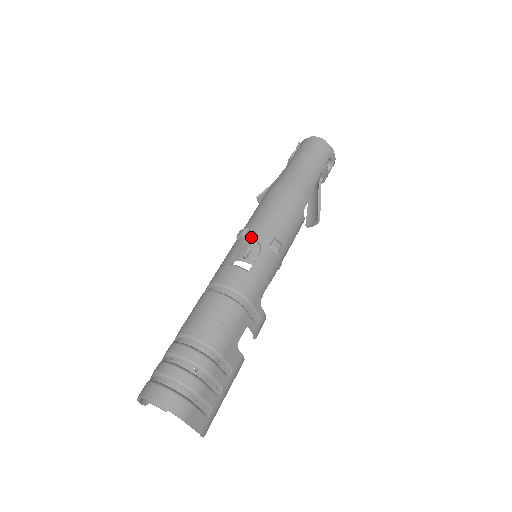
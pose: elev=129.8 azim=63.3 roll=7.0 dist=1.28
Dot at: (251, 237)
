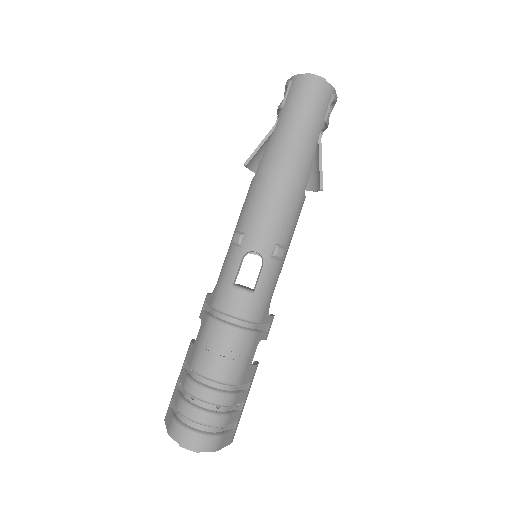
Dot at: (250, 248)
